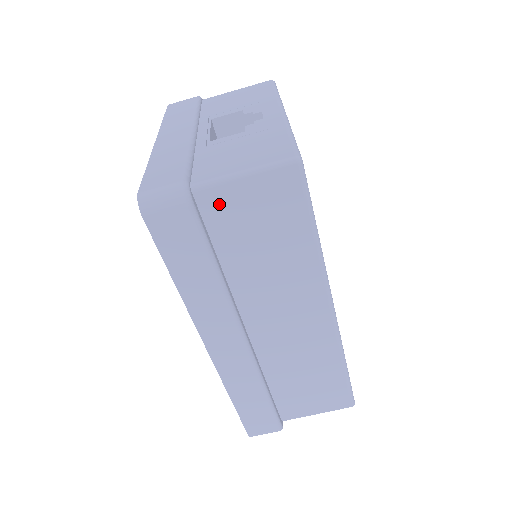
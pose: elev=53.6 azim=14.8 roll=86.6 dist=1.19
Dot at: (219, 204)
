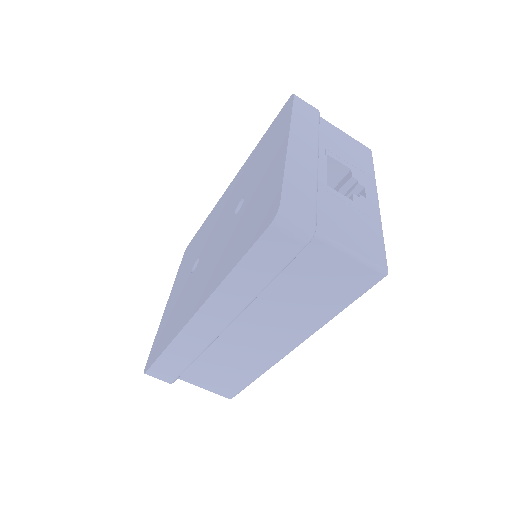
Dot at: (317, 254)
